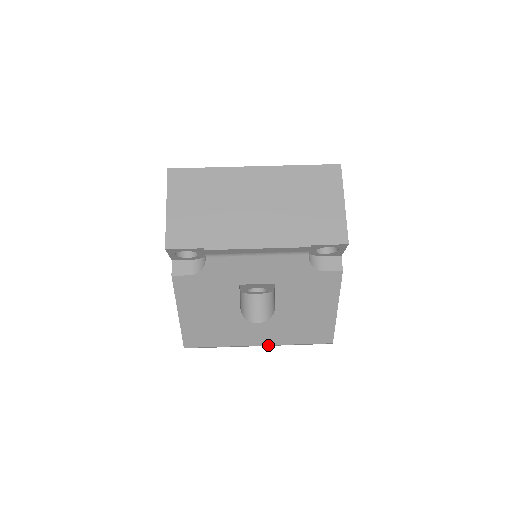
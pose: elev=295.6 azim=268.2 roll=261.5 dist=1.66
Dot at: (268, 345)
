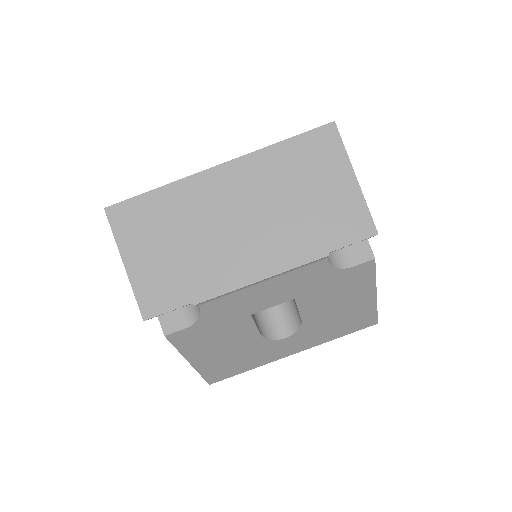
Dot at: occluded
